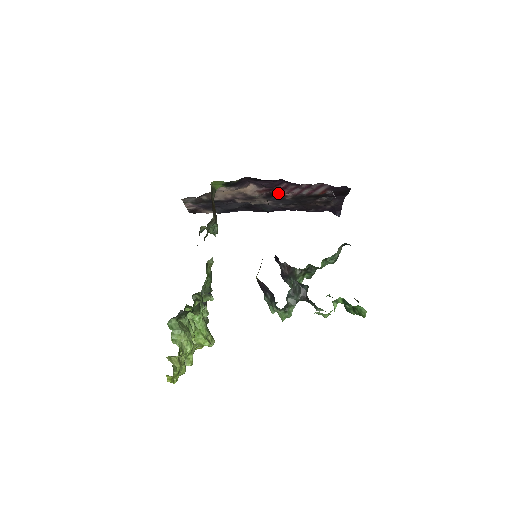
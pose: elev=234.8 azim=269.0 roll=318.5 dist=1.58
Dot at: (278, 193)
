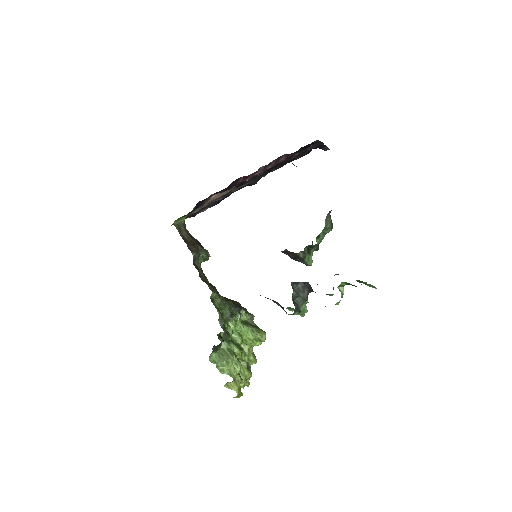
Dot at: occluded
